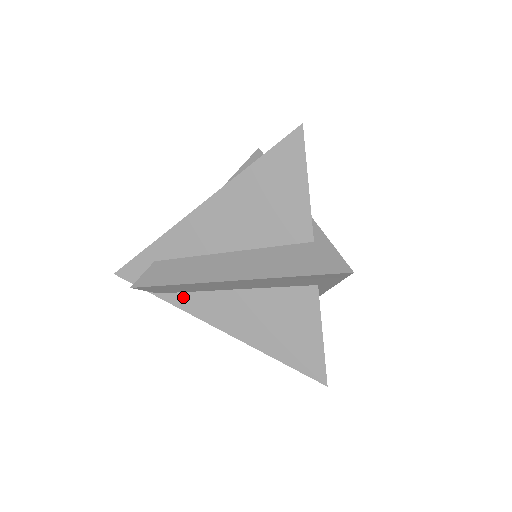
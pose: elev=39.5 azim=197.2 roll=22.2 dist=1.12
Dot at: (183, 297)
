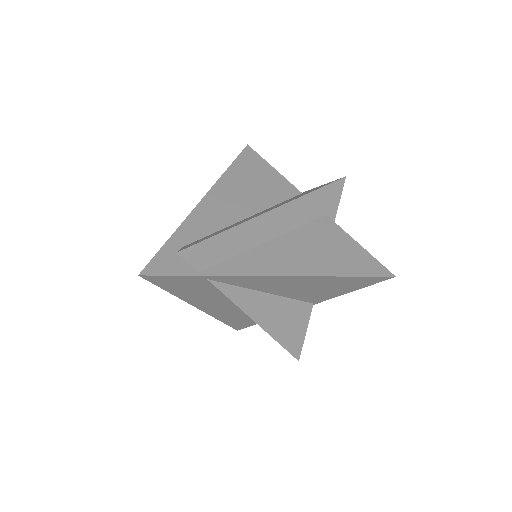
Dot at: (227, 265)
